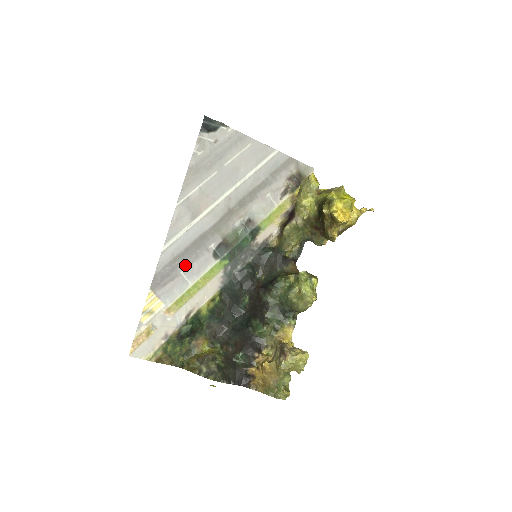
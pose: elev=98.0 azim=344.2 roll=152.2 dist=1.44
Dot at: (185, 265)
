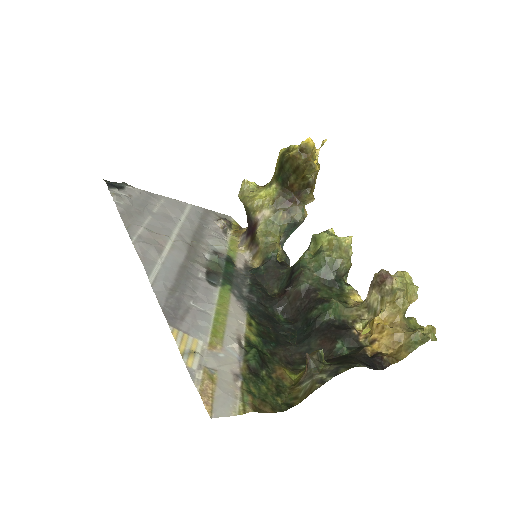
Dot at: (188, 296)
